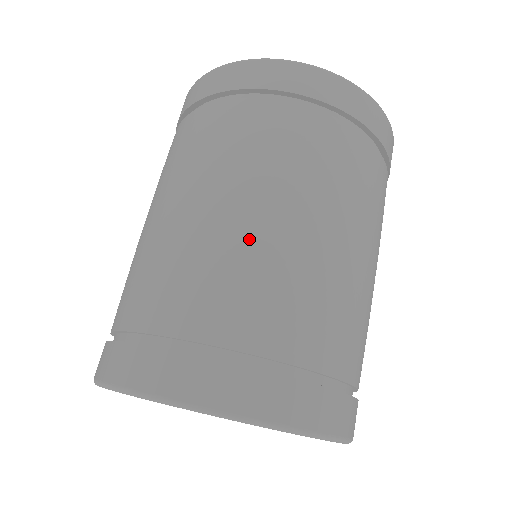
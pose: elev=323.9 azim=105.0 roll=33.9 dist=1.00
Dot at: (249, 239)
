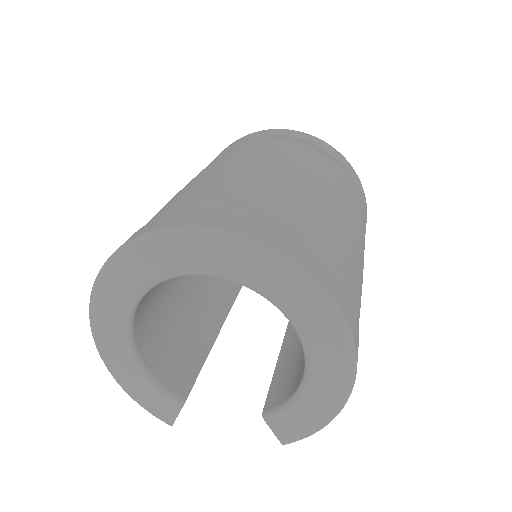
Dot at: (259, 173)
